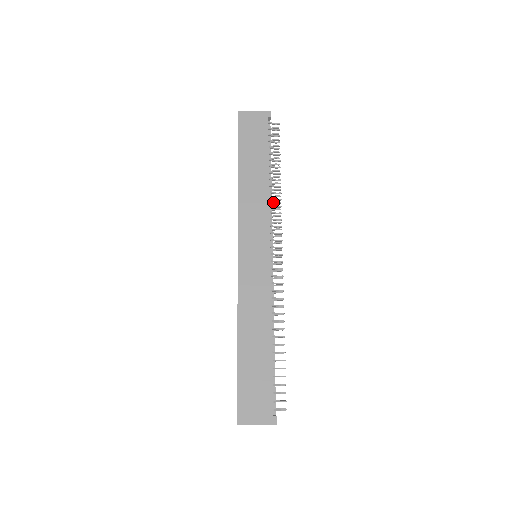
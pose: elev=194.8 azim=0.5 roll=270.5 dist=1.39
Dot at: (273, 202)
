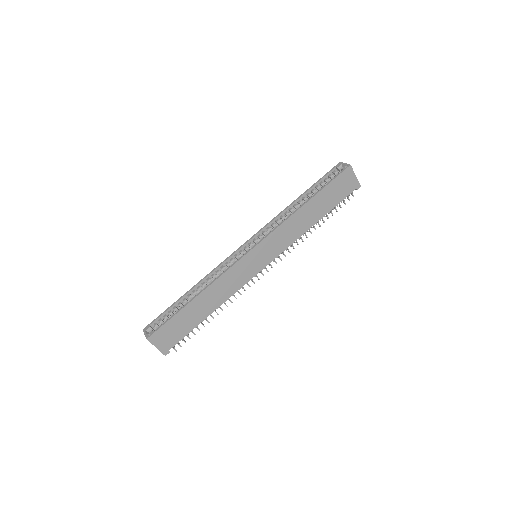
Dot at: occluded
